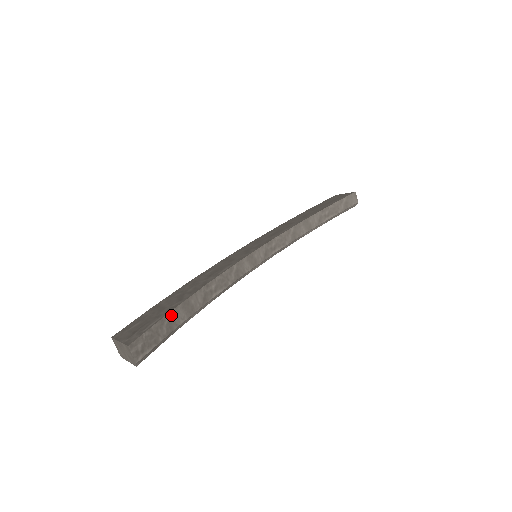
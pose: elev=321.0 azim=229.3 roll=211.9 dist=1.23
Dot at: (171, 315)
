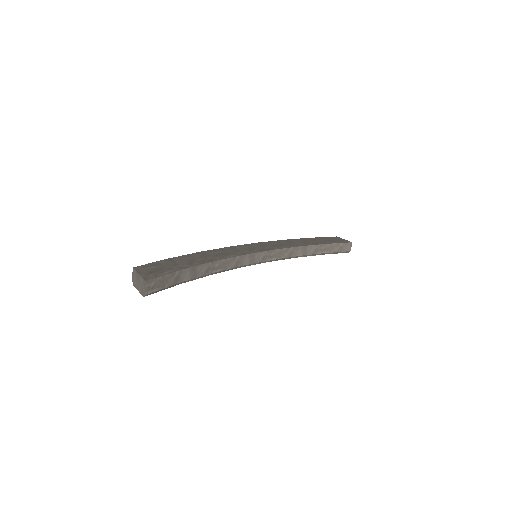
Dot at: (181, 272)
